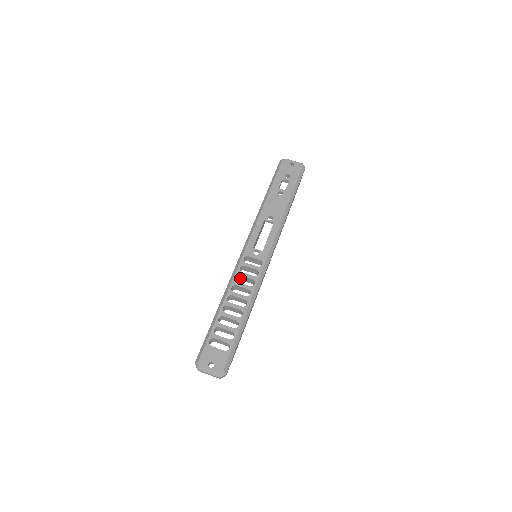
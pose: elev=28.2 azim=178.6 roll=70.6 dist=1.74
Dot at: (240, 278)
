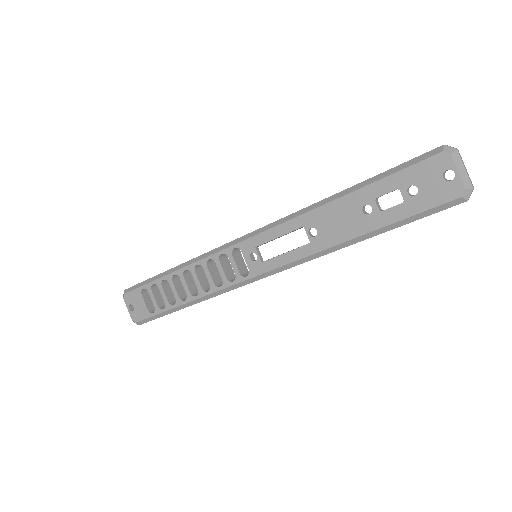
Dot at: occluded
